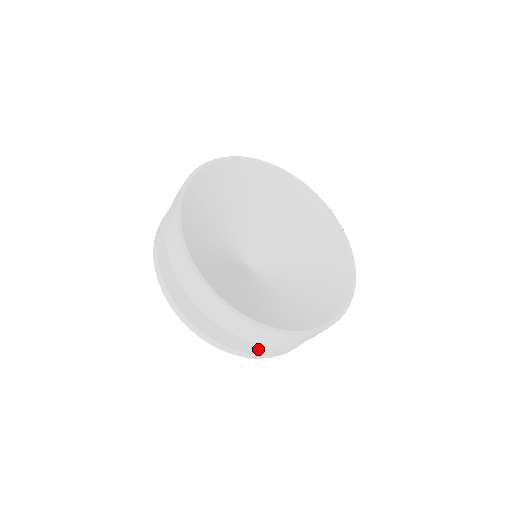
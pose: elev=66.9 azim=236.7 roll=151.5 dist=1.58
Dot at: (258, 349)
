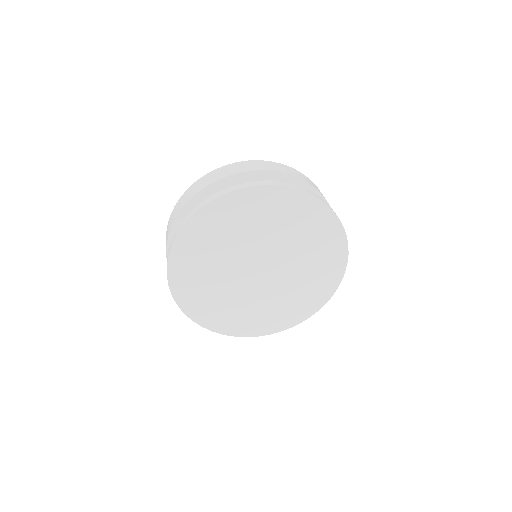
Dot at: occluded
